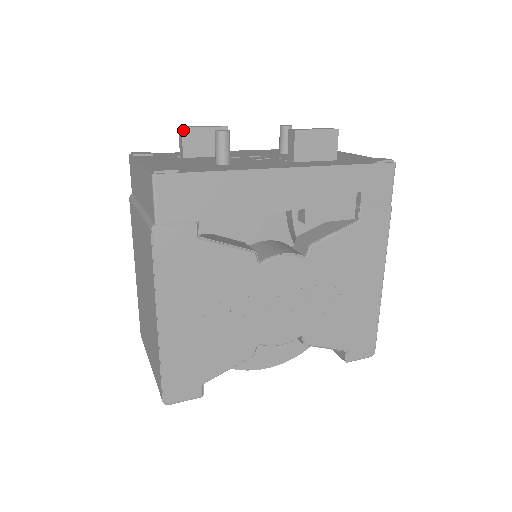
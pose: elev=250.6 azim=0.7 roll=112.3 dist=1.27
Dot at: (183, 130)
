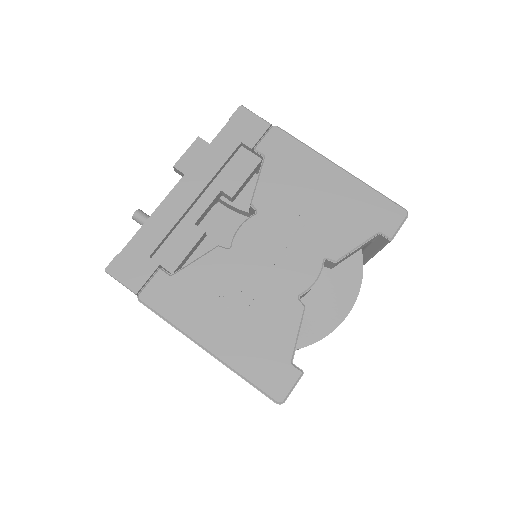
Dot at: occluded
